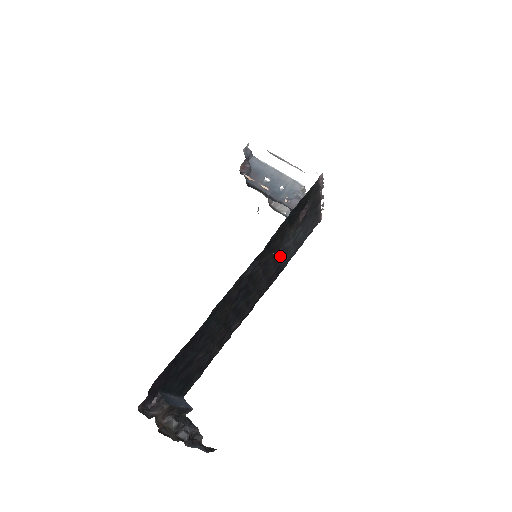
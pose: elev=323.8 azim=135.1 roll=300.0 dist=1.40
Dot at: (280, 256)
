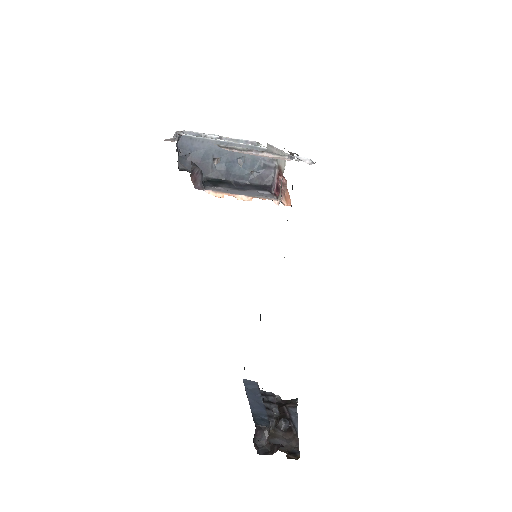
Dot at: occluded
